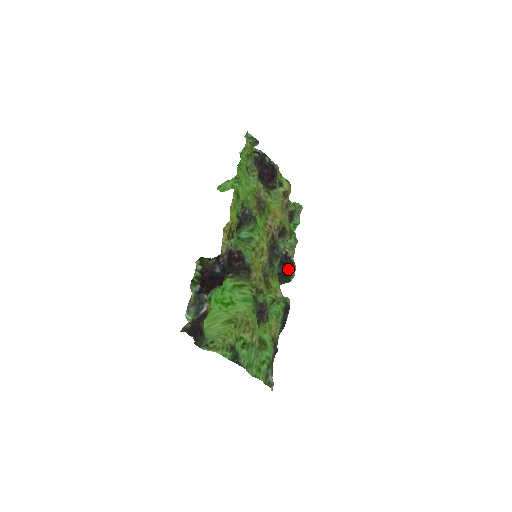
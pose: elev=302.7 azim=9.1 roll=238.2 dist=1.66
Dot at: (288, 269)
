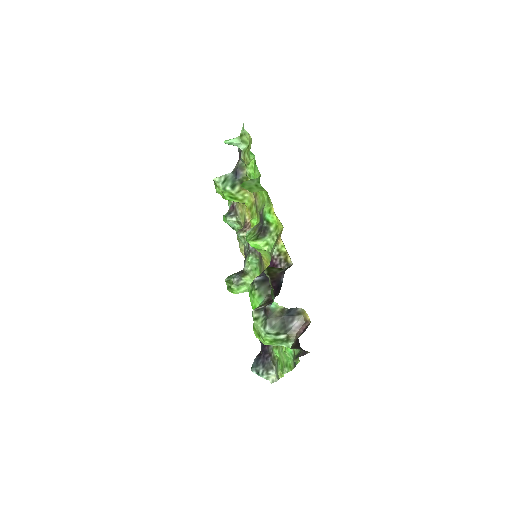
Dot at: occluded
